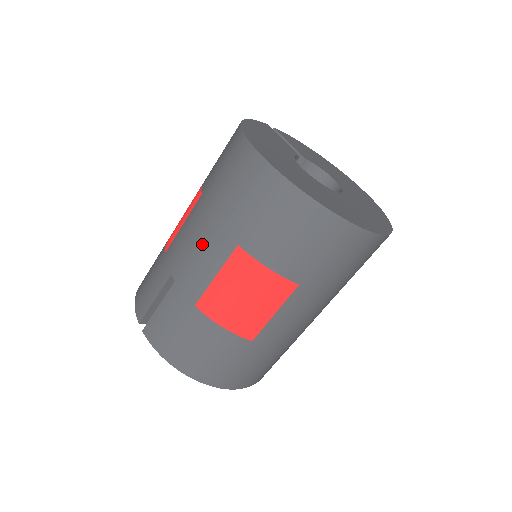
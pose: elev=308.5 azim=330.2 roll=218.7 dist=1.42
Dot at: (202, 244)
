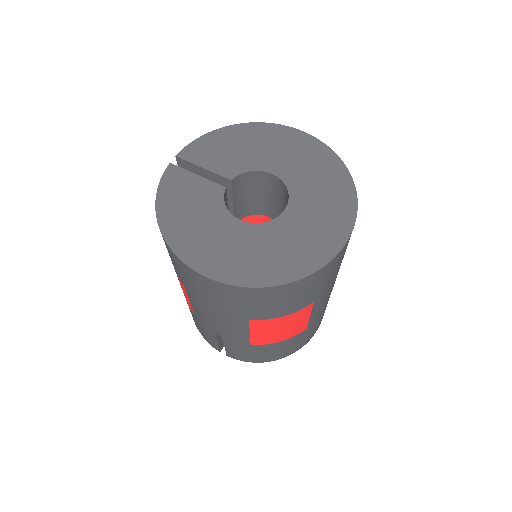
Dot at: (221, 322)
